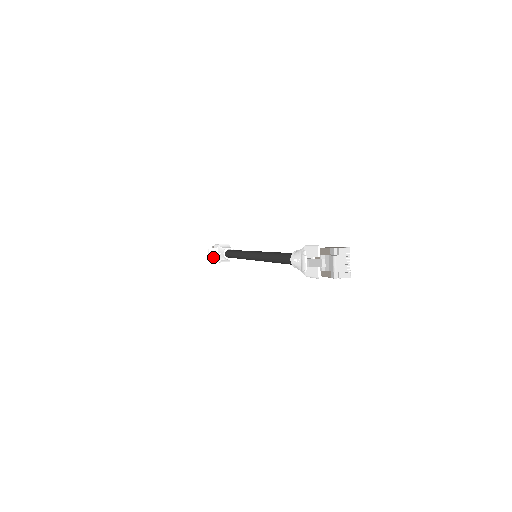
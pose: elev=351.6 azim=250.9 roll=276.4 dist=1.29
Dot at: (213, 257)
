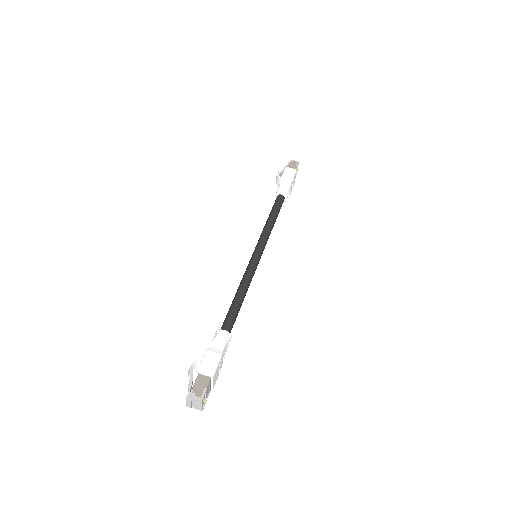
Dot at: (277, 183)
